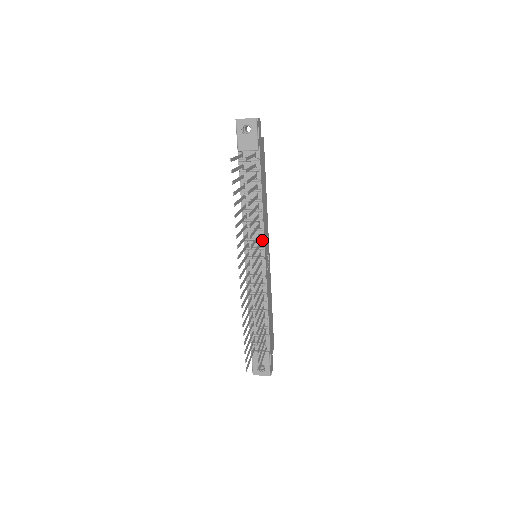
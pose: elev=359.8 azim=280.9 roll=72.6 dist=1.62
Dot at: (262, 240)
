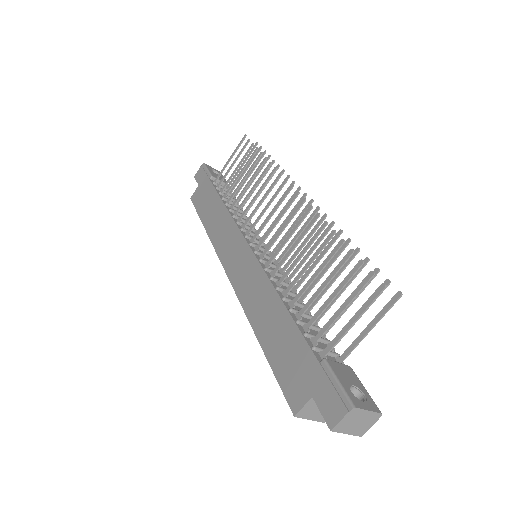
Dot at: occluded
